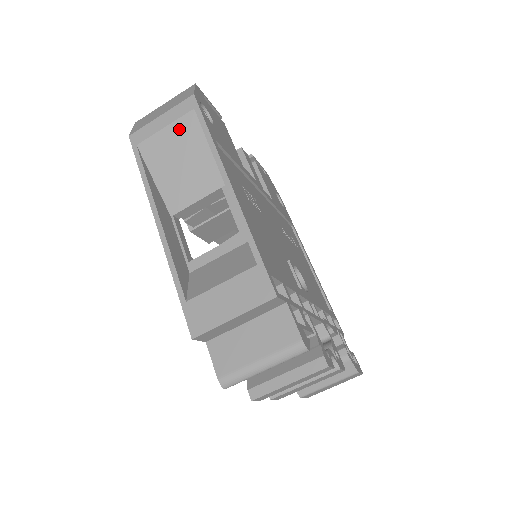
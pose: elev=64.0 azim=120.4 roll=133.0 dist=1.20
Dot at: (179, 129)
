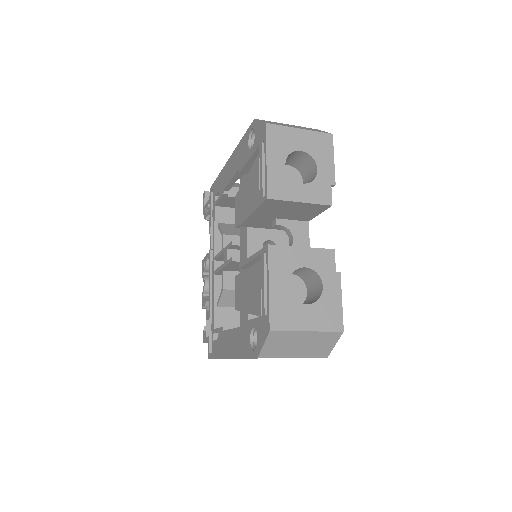
Dot at: occluded
